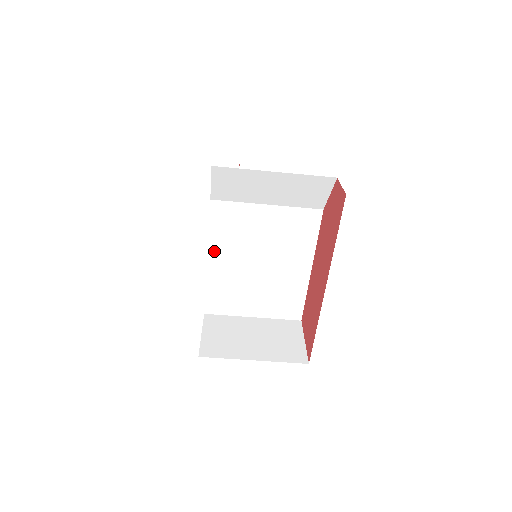
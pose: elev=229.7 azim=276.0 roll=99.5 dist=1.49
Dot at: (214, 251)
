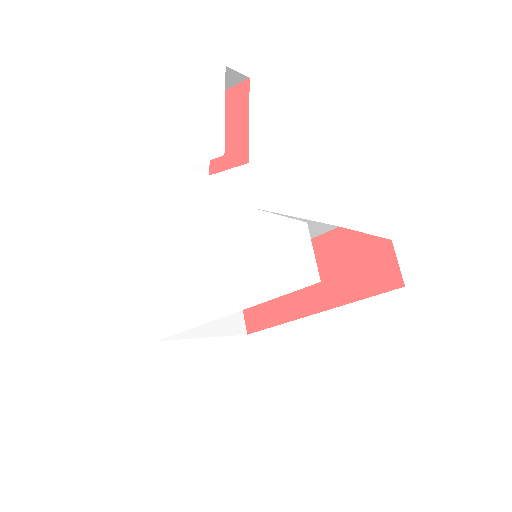
Dot at: occluded
